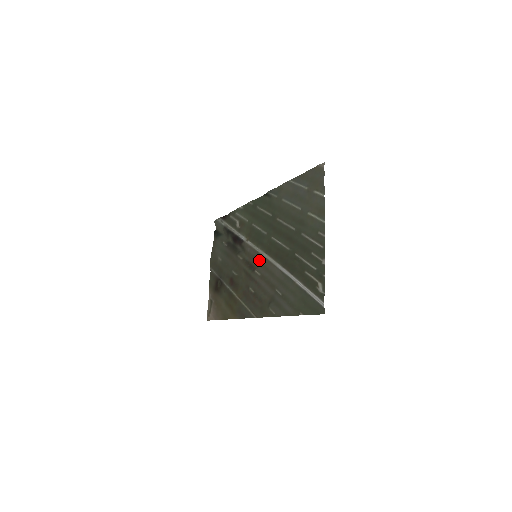
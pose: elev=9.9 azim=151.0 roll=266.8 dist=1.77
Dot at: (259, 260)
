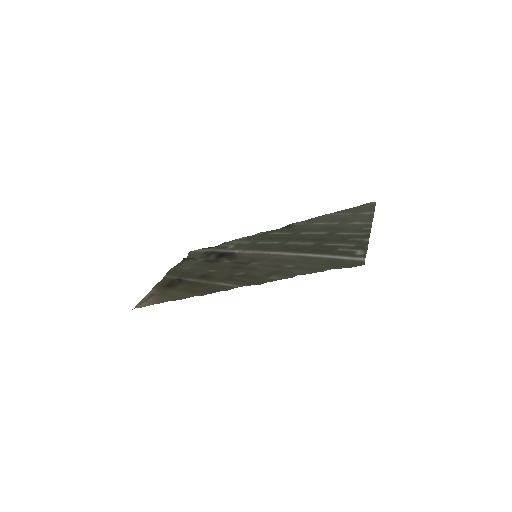
Dot at: (260, 257)
